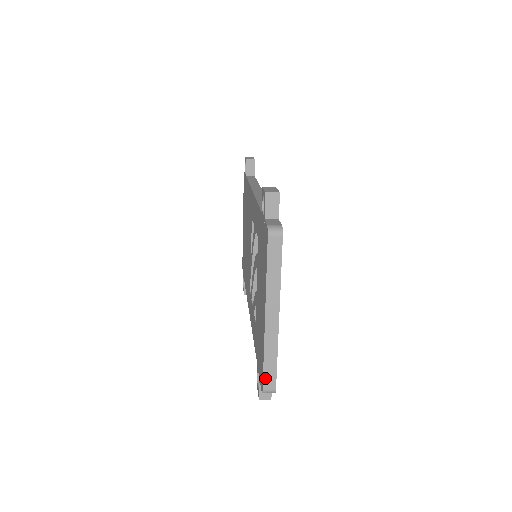
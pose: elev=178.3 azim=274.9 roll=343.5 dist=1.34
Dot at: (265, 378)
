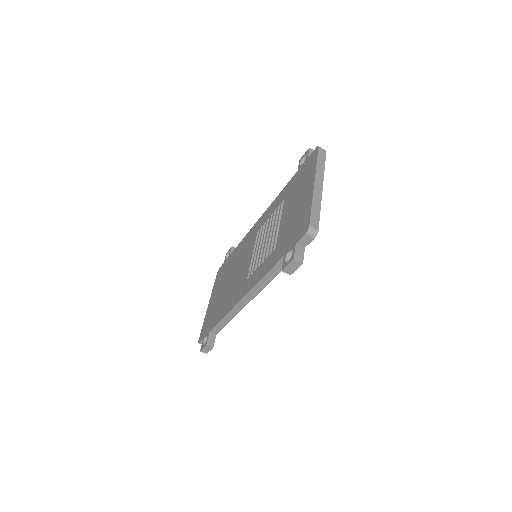
Dot at: (312, 219)
